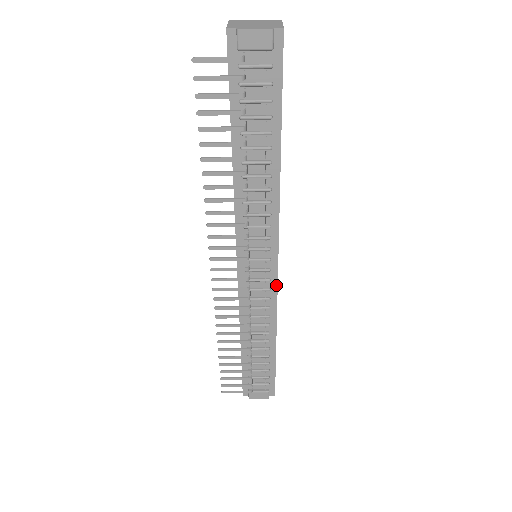
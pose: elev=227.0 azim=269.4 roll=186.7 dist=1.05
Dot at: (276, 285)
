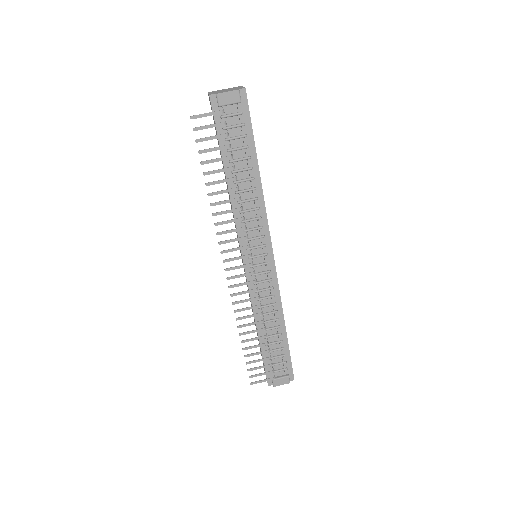
Dot at: (276, 275)
